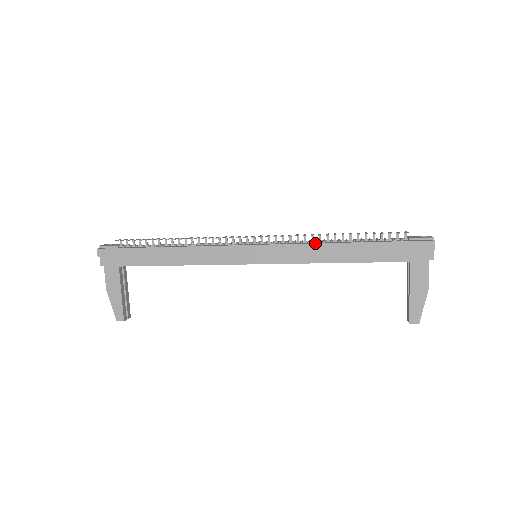
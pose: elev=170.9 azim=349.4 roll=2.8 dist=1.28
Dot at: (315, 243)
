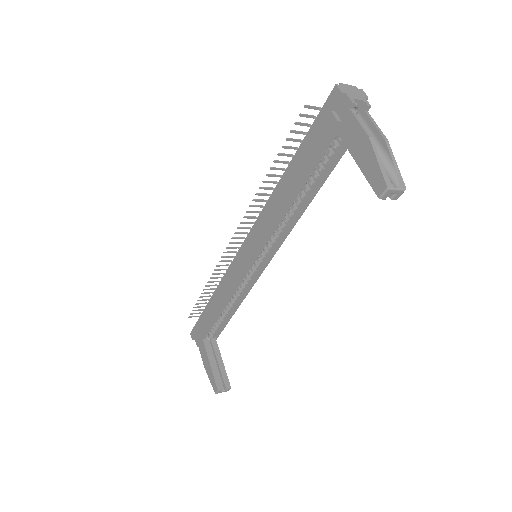
Dot at: (268, 200)
